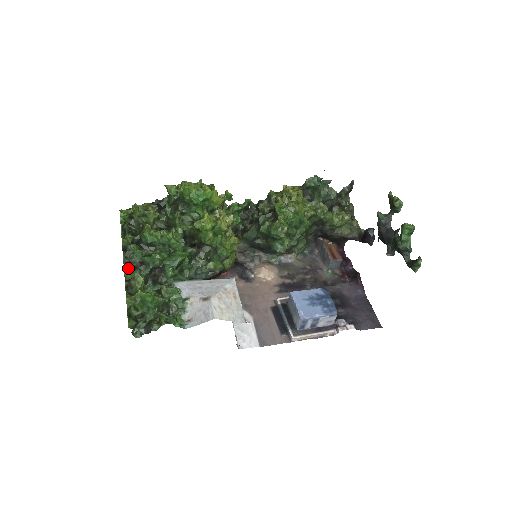
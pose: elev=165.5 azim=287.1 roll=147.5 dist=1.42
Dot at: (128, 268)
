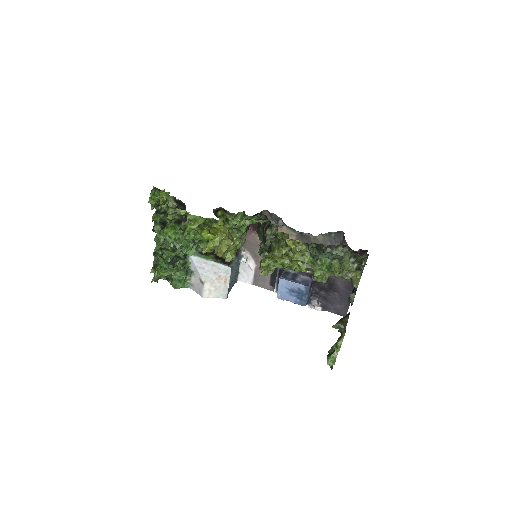
Dot at: occluded
